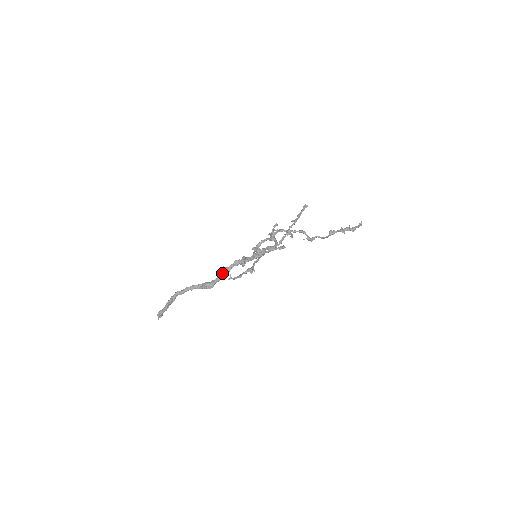
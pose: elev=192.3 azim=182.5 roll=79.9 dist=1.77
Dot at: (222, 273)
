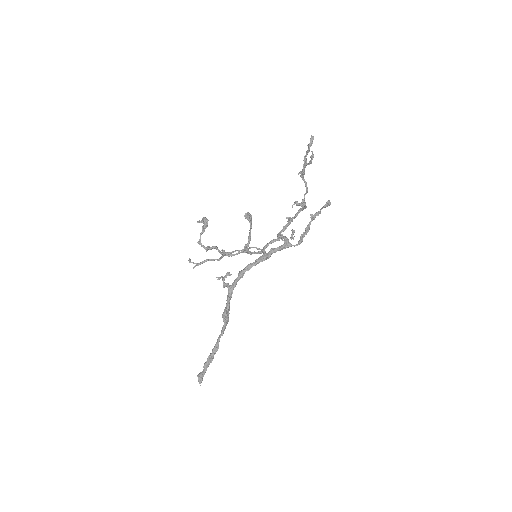
Dot at: (228, 291)
